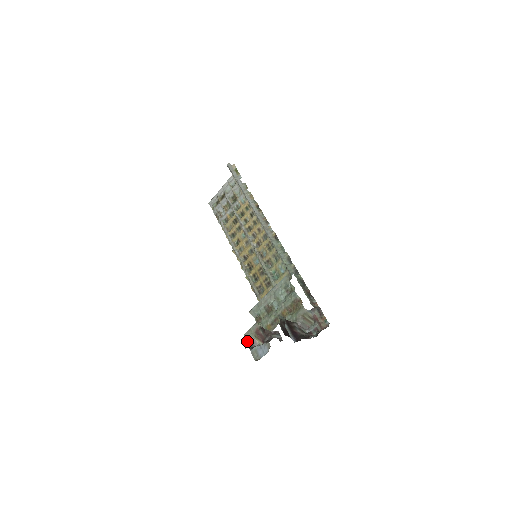
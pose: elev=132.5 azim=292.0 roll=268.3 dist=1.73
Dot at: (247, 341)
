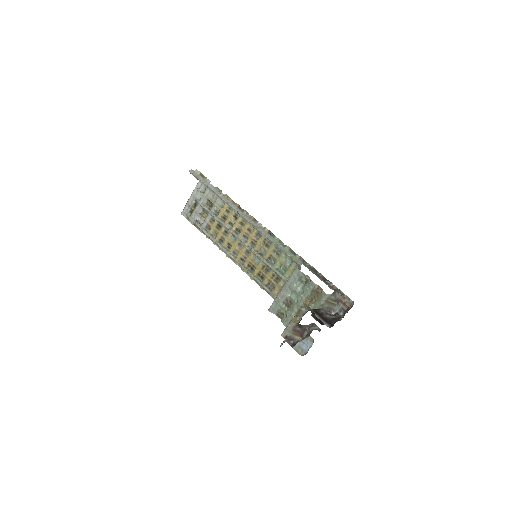
Dot at: (286, 340)
